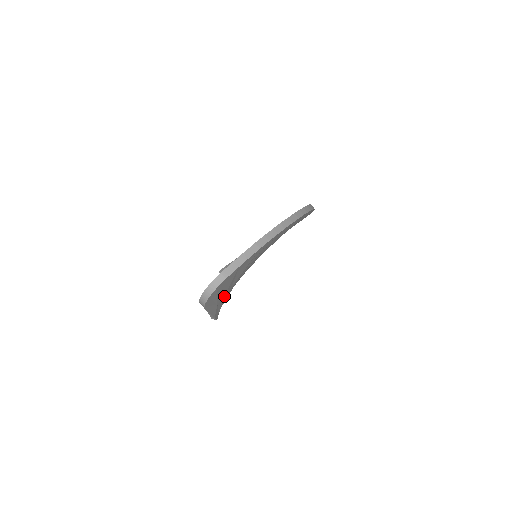
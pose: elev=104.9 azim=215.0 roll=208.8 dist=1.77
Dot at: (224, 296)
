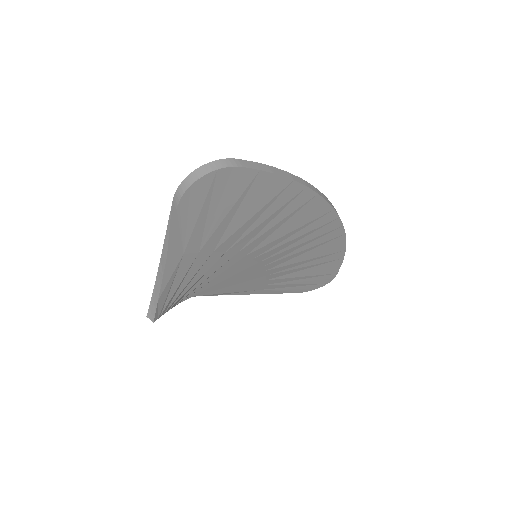
Dot at: (197, 256)
